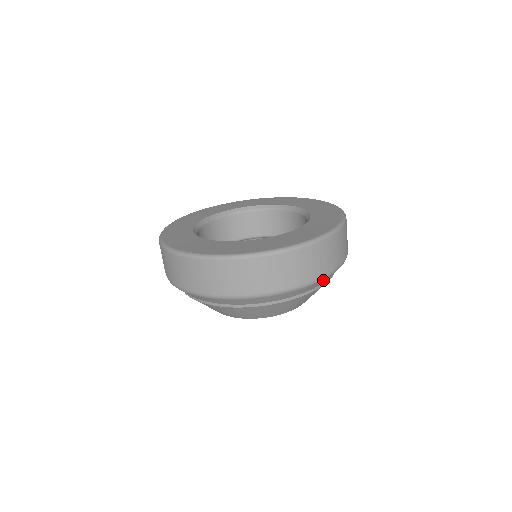
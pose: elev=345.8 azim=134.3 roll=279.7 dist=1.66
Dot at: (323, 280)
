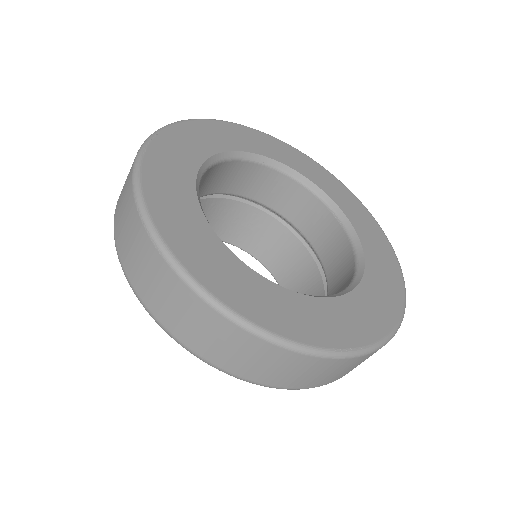
Dot at: occluded
